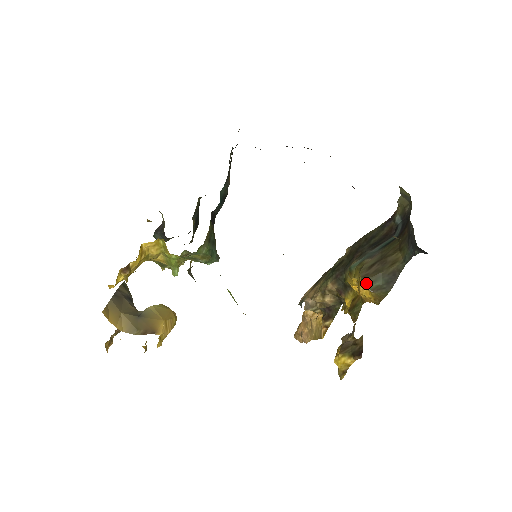
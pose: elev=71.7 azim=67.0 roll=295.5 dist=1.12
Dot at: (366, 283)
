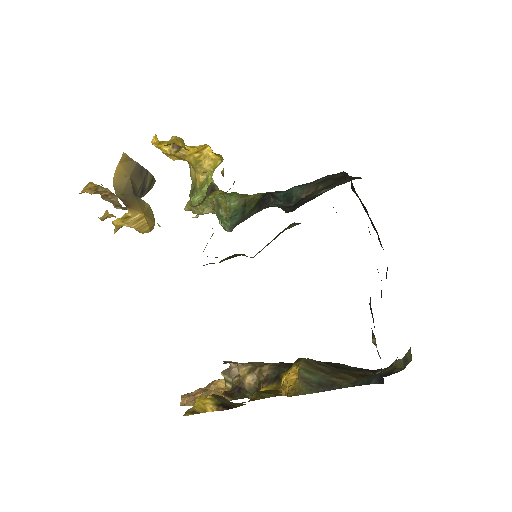
Dot at: (303, 366)
